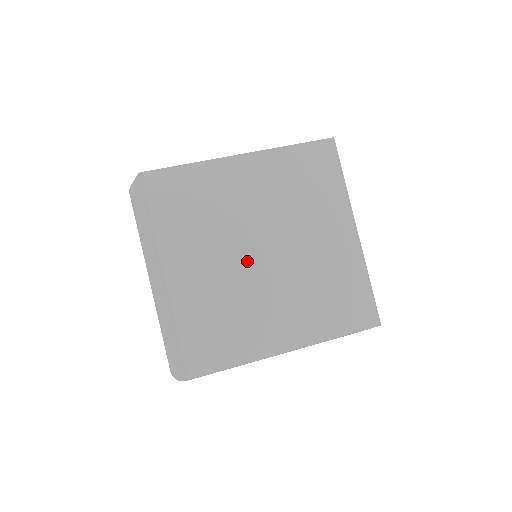
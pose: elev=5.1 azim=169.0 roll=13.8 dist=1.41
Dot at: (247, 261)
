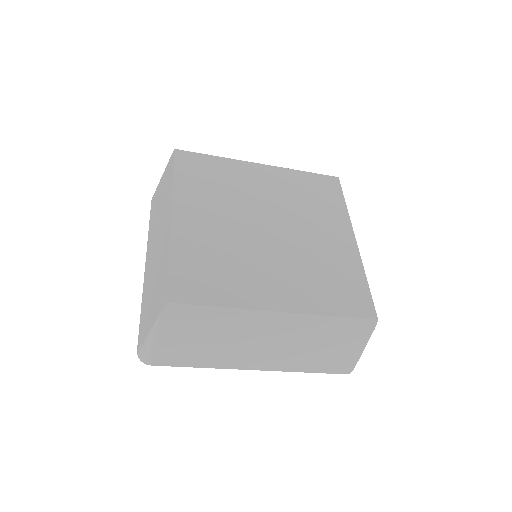
Dot at: (250, 229)
